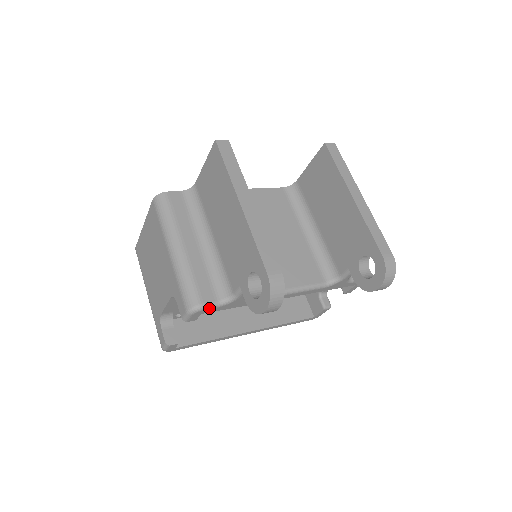
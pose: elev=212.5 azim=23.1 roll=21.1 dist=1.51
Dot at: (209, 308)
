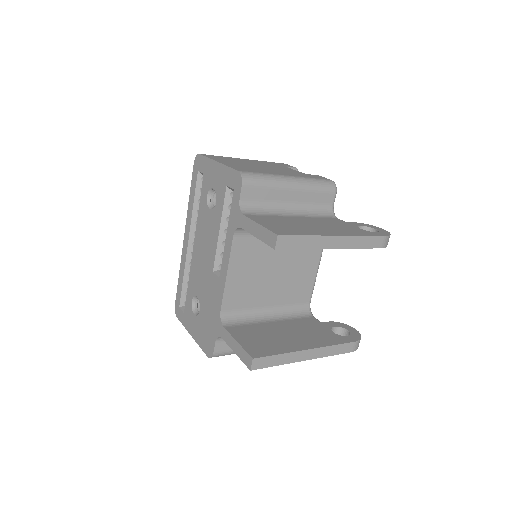
Dot at: occluded
